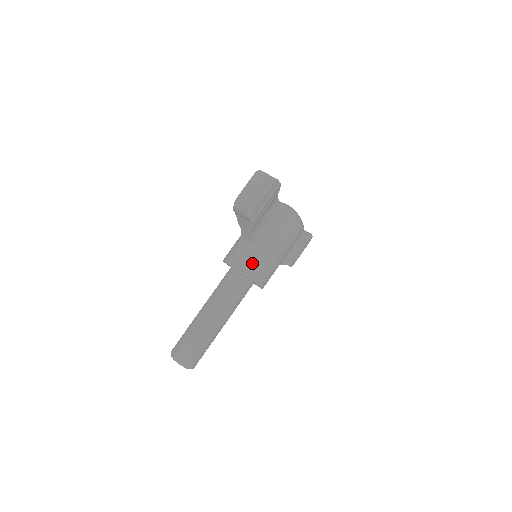
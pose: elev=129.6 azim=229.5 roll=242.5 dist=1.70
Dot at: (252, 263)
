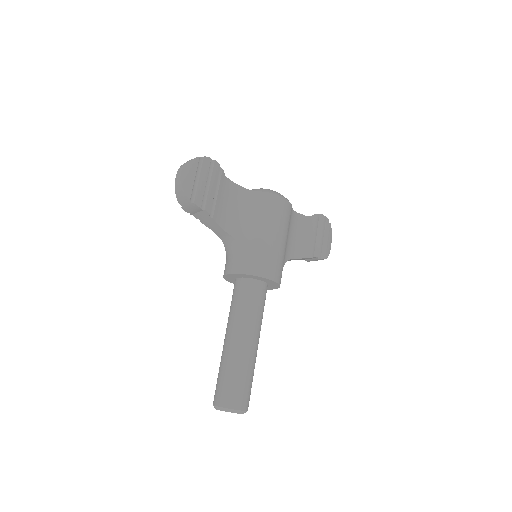
Dot at: (243, 257)
